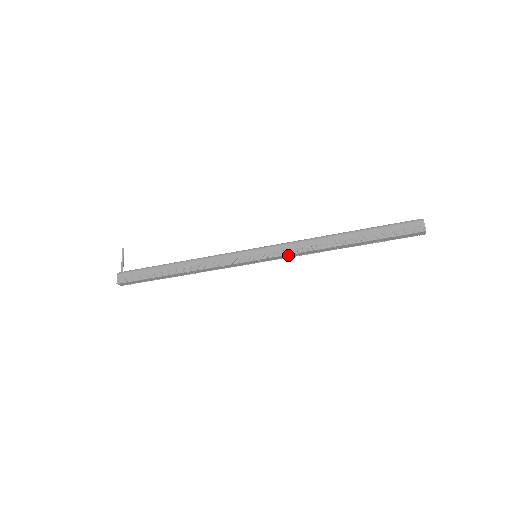
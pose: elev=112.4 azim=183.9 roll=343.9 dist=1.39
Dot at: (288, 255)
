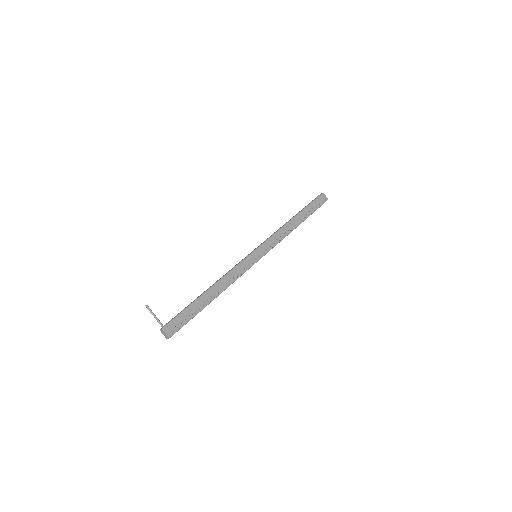
Dot at: occluded
